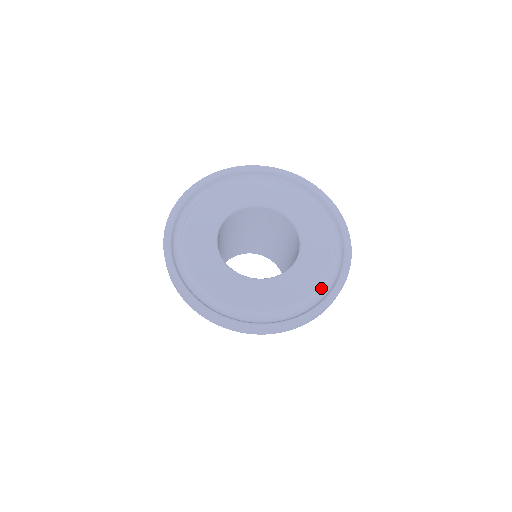
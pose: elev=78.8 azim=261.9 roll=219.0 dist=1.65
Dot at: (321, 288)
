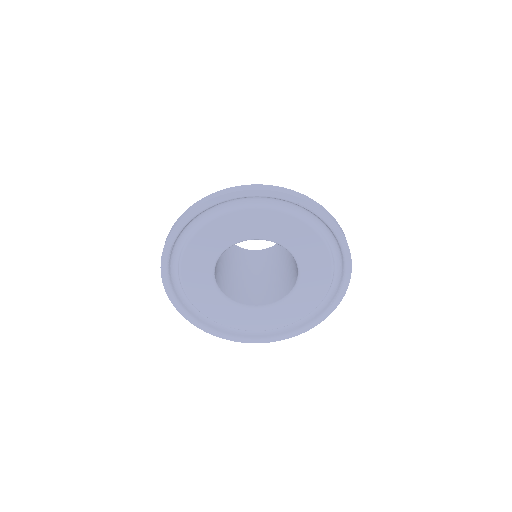
Dot at: (330, 285)
